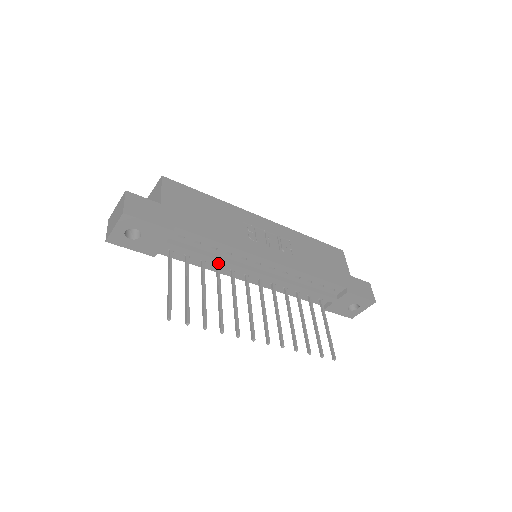
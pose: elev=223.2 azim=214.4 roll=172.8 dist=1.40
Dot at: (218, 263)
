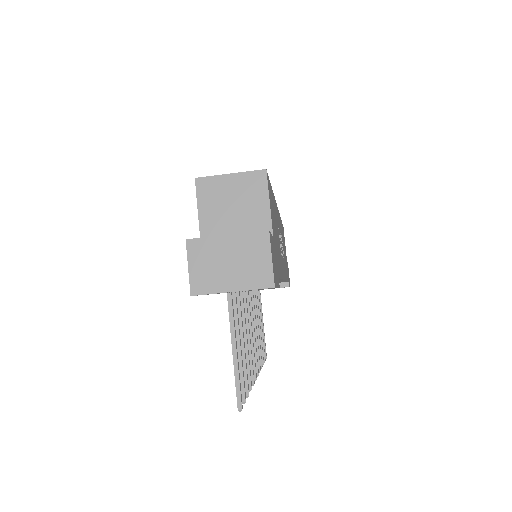
Dot at: occluded
